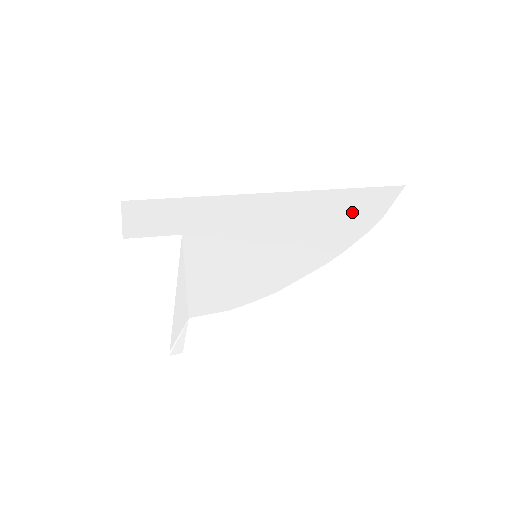
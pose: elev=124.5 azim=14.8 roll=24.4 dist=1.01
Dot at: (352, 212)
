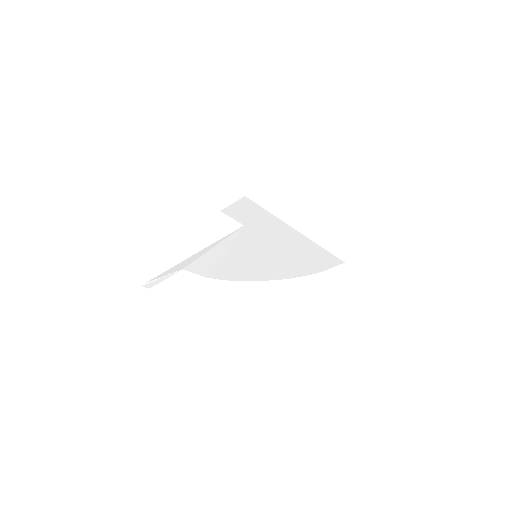
Dot at: (314, 261)
